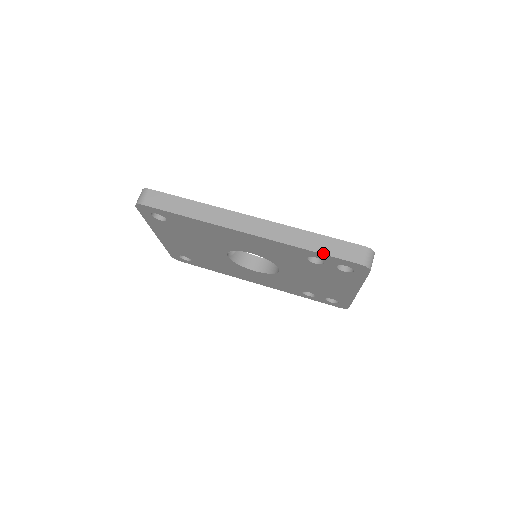
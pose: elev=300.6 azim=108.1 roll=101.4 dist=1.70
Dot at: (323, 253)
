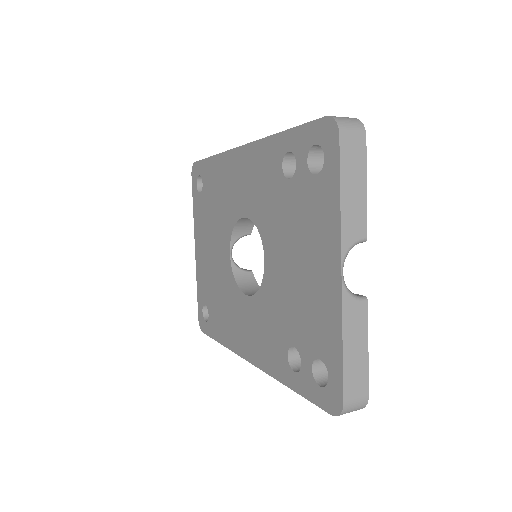
Dot at: (294, 128)
